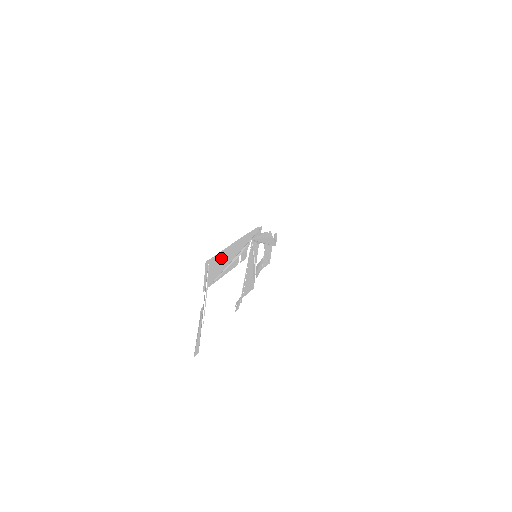
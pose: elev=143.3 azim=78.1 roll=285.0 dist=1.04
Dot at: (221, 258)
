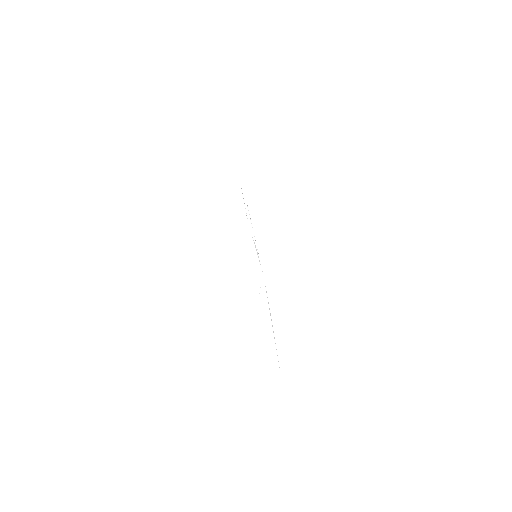
Dot at: occluded
